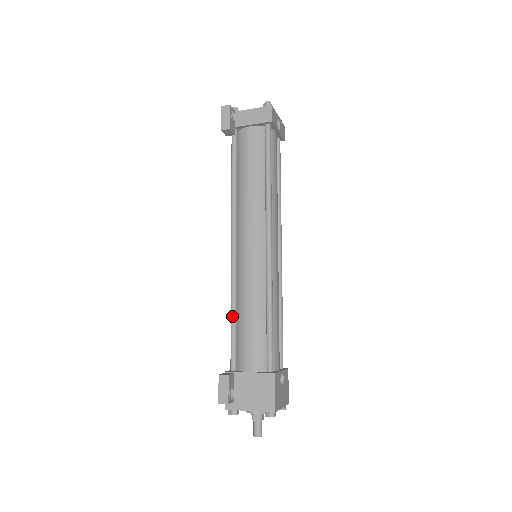
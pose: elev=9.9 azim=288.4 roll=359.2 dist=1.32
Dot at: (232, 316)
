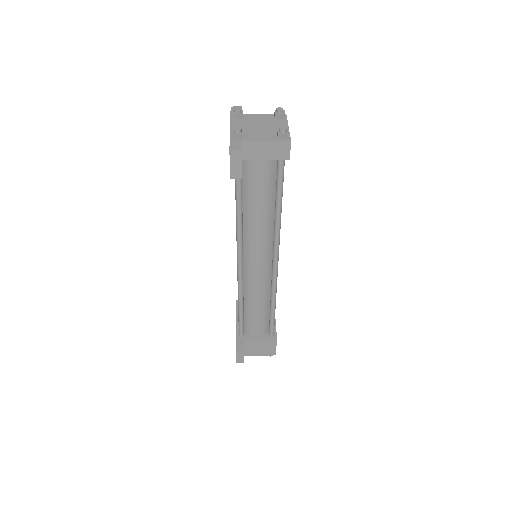
Dot at: (240, 309)
